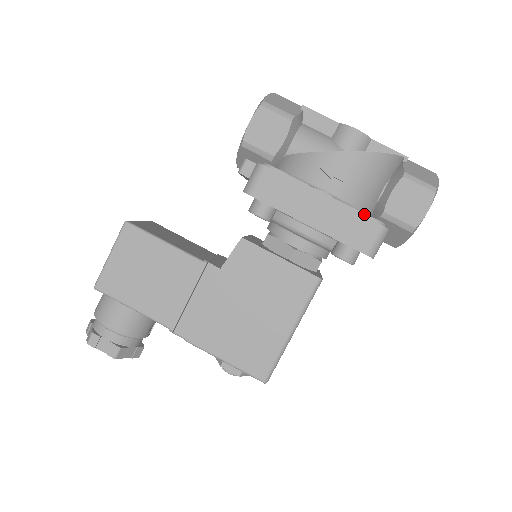
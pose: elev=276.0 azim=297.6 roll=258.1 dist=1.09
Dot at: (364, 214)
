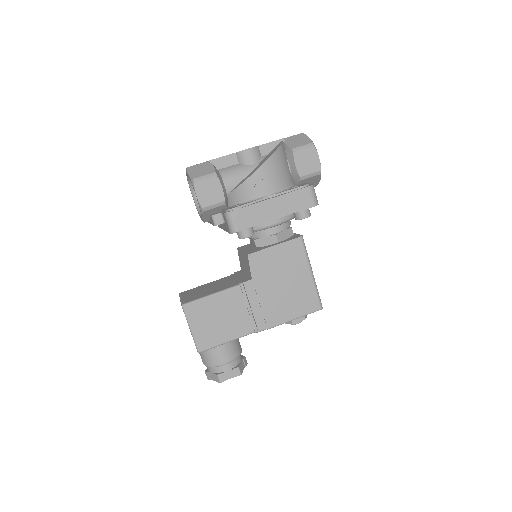
Dot at: (296, 189)
